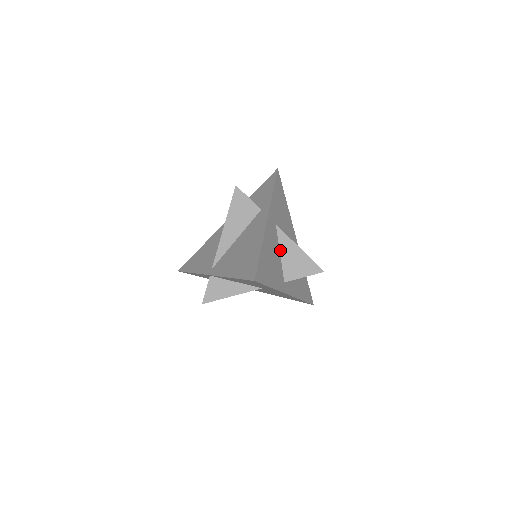
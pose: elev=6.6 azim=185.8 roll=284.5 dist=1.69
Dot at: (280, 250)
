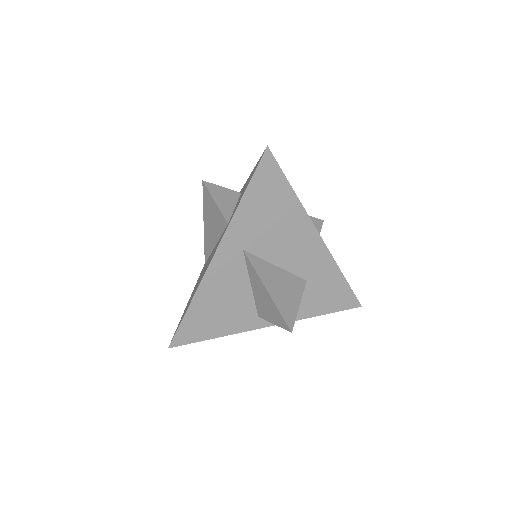
Dot at: (250, 281)
